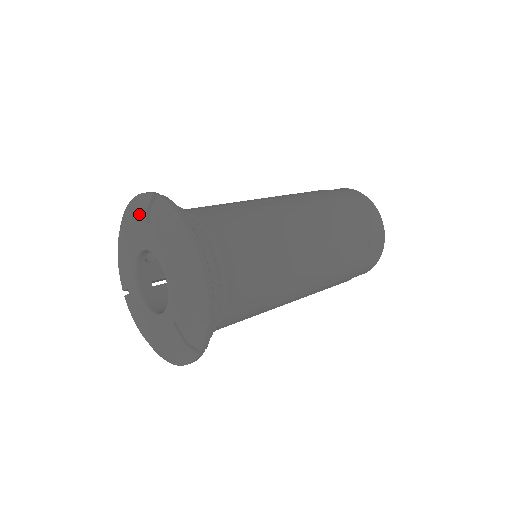
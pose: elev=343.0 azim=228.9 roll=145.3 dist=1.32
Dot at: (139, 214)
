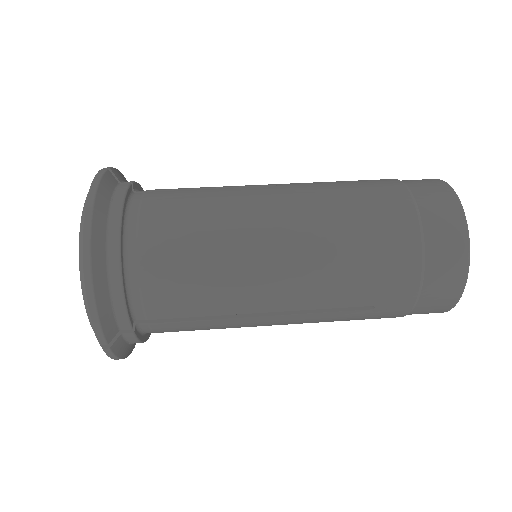
Dot at: occluded
